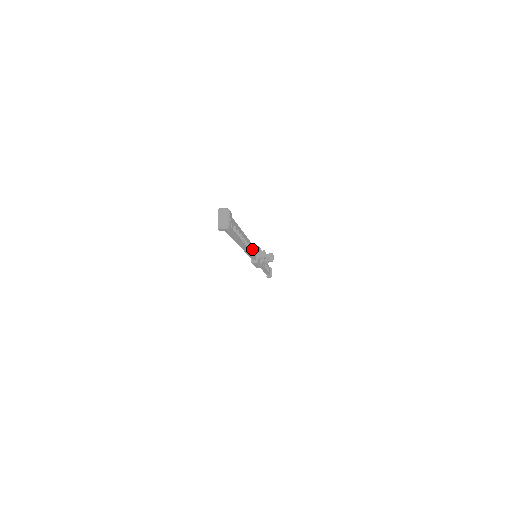
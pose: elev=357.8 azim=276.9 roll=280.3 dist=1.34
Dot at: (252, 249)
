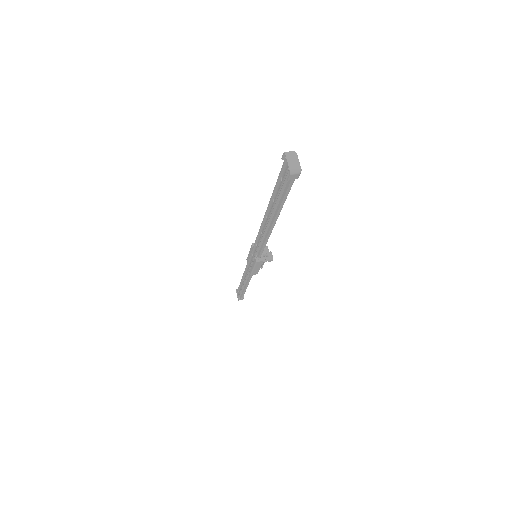
Dot at: occluded
